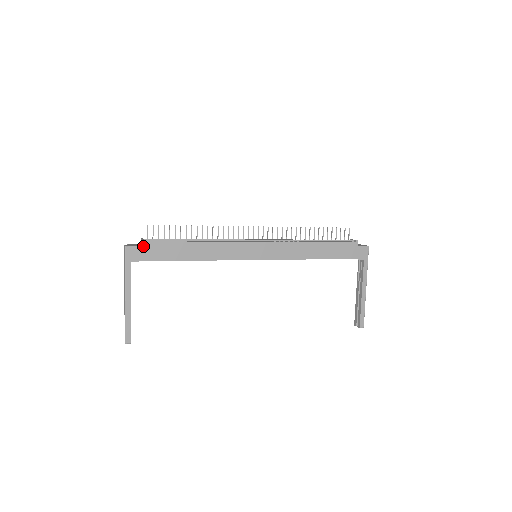
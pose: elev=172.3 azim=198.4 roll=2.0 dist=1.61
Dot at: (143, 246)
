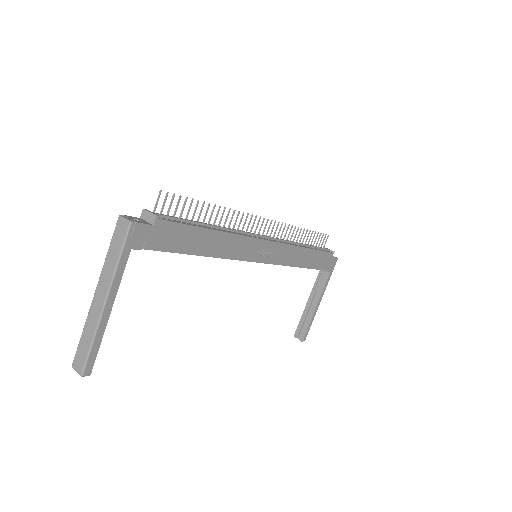
Dot at: (155, 226)
